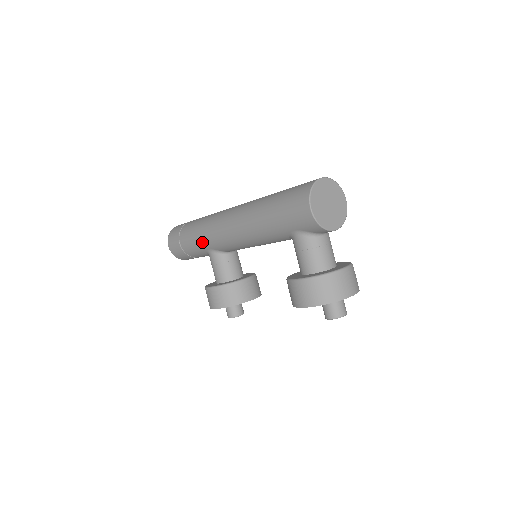
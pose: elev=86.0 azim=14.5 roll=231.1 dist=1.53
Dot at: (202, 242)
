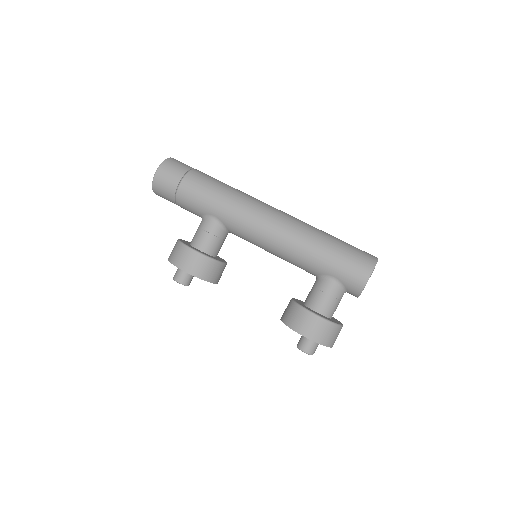
Dot at: (216, 207)
